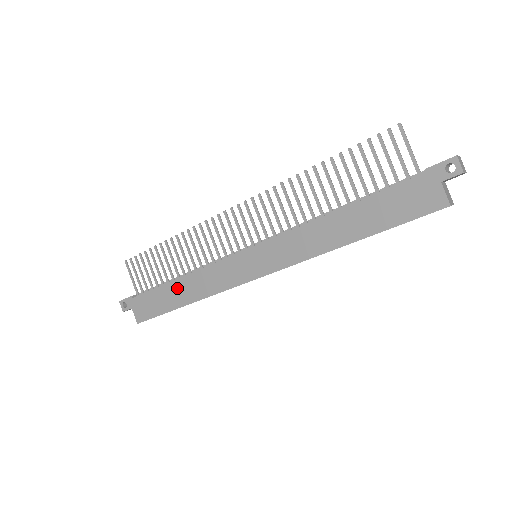
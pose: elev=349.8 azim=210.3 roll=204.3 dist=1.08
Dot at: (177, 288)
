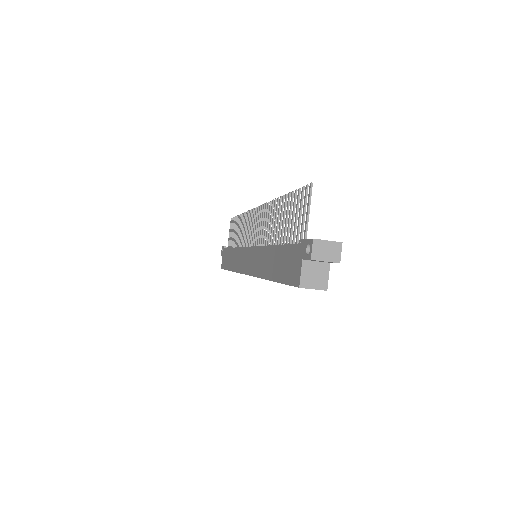
Dot at: (231, 255)
